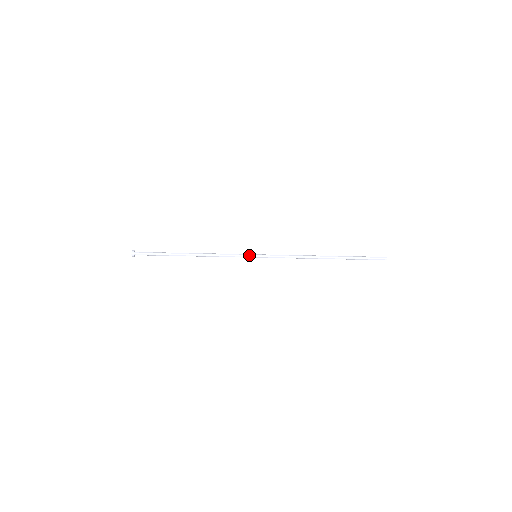
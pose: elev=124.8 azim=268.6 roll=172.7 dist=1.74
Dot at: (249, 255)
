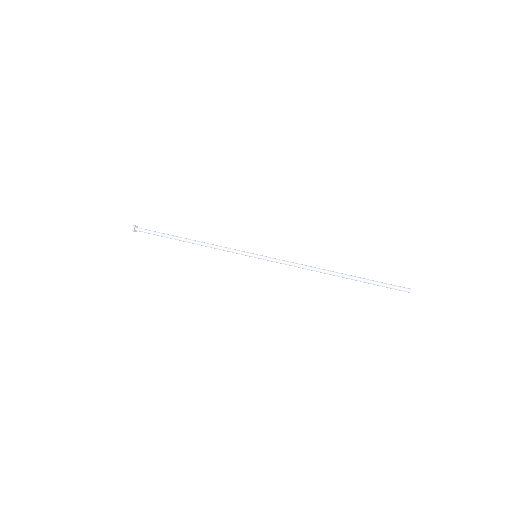
Dot at: occluded
